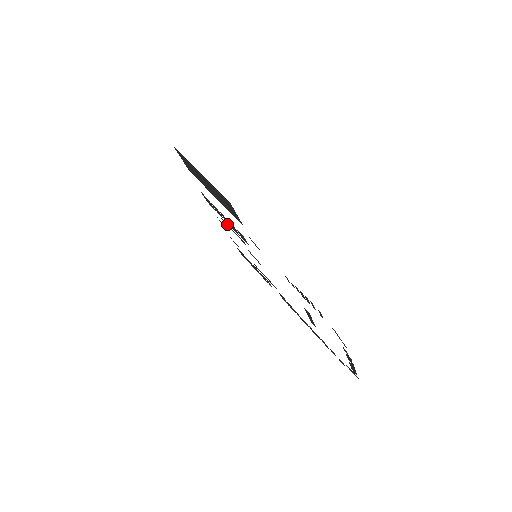
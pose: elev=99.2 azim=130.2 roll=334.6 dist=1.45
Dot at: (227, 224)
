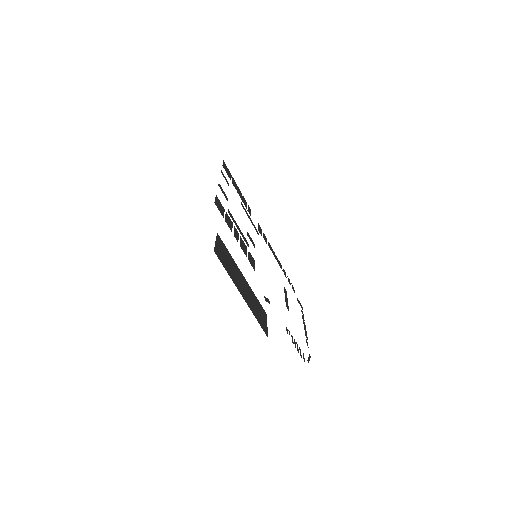
Dot at: (234, 222)
